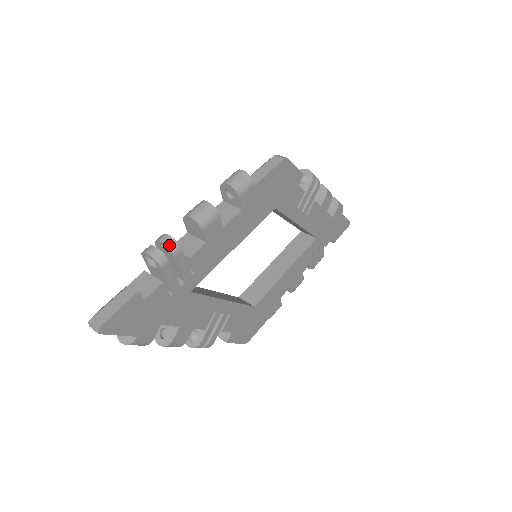
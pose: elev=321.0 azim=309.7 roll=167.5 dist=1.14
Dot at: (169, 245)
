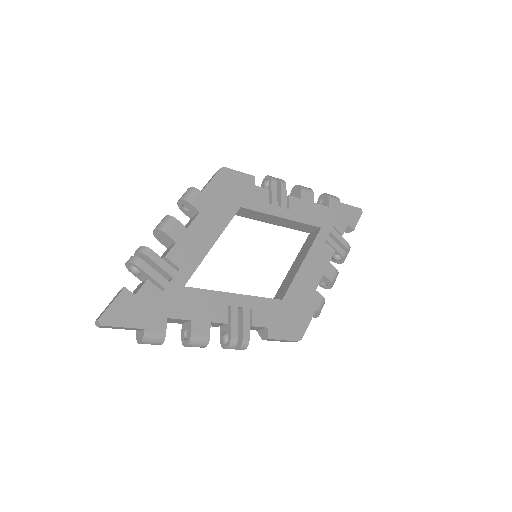
Dot at: (140, 250)
